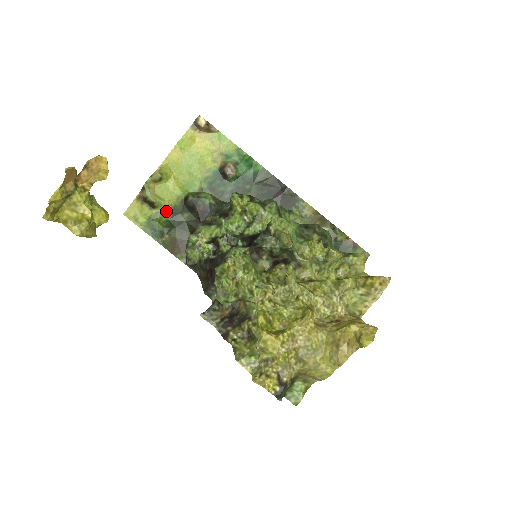
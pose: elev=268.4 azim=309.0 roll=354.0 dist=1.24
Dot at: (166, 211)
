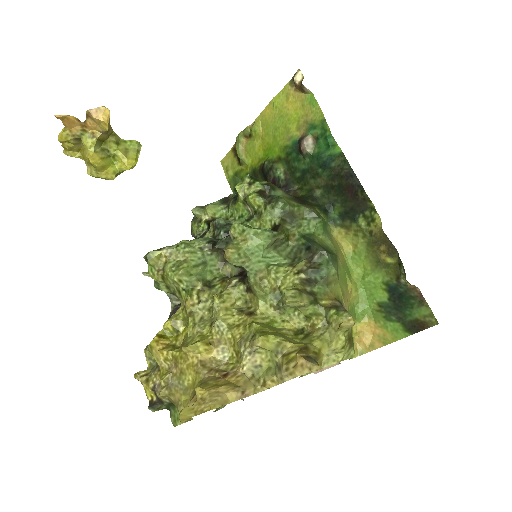
Dot at: (248, 171)
